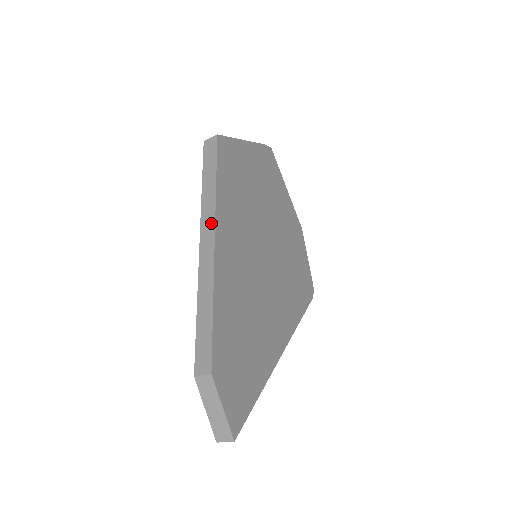
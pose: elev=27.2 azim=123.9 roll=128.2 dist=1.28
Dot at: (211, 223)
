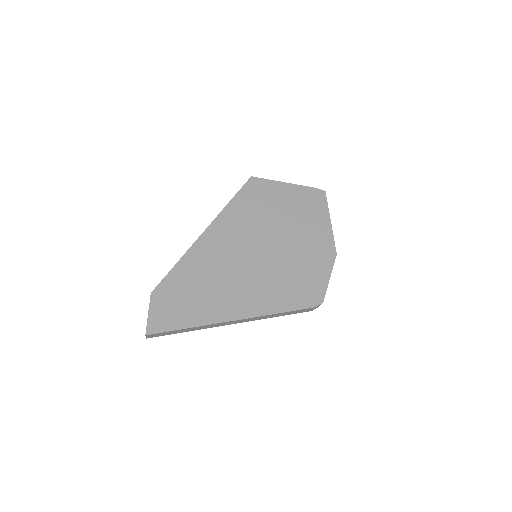
Dot at: (212, 223)
